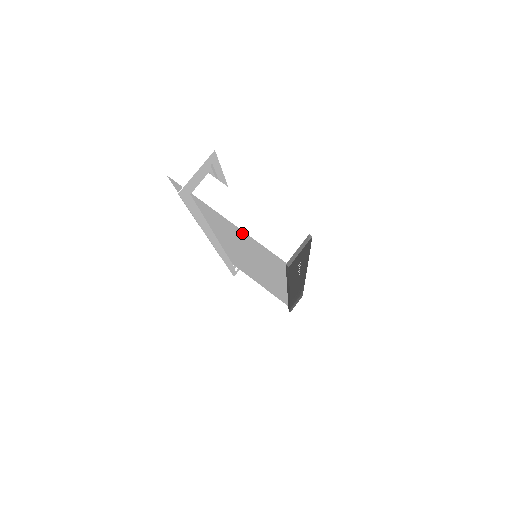
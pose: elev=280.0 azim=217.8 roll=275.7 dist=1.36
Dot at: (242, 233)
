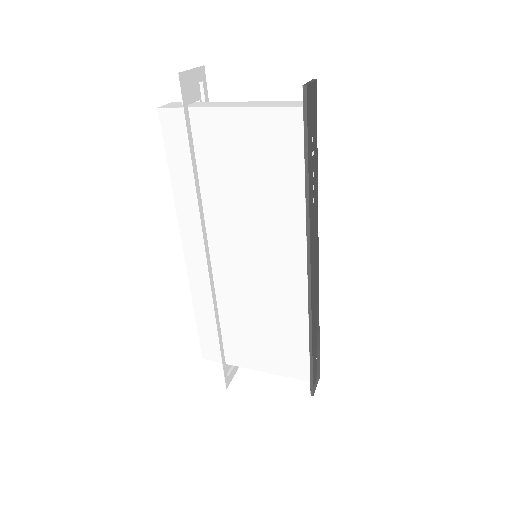
Dot at: (246, 121)
